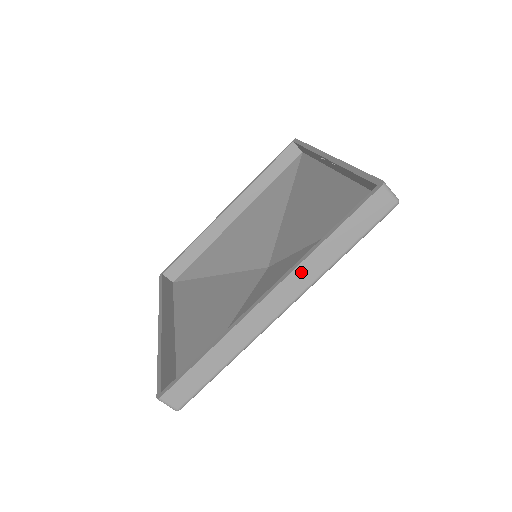
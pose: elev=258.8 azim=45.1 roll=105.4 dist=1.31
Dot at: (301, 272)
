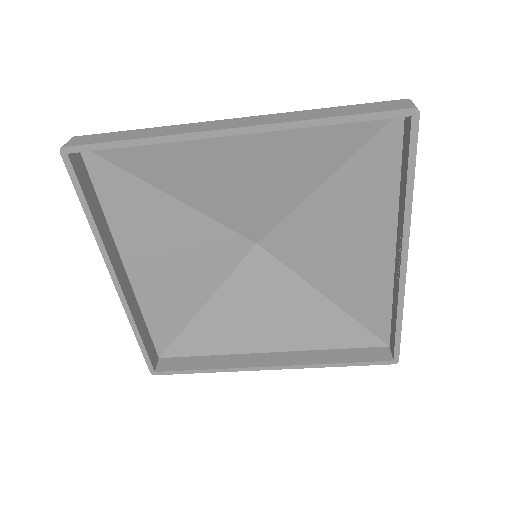
Dot at: occluded
